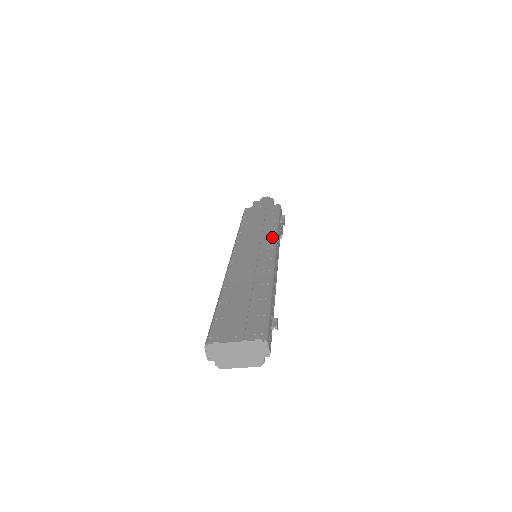
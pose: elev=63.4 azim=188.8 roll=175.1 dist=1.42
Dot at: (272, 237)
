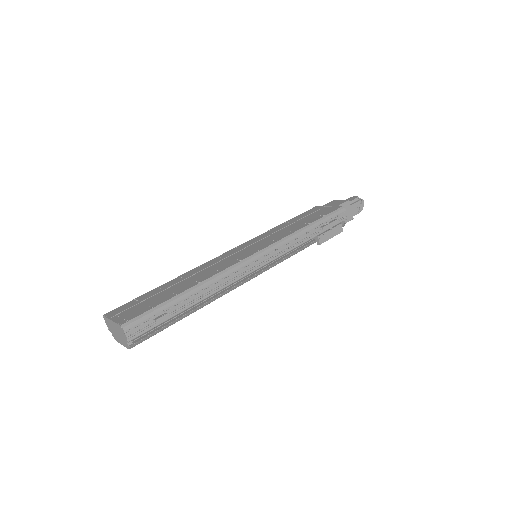
Dot at: (277, 240)
